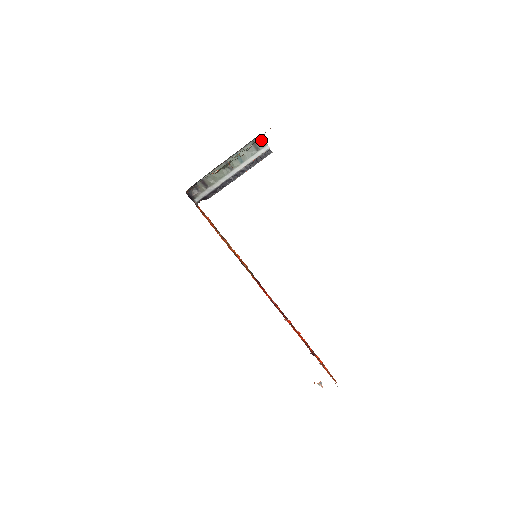
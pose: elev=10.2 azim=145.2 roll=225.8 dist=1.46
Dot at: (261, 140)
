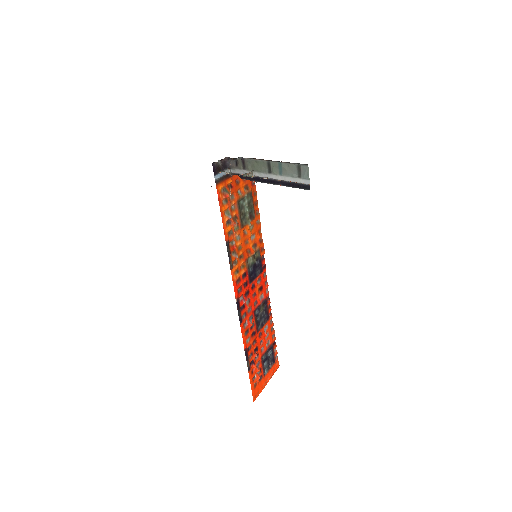
Dot at: (307, 170)
